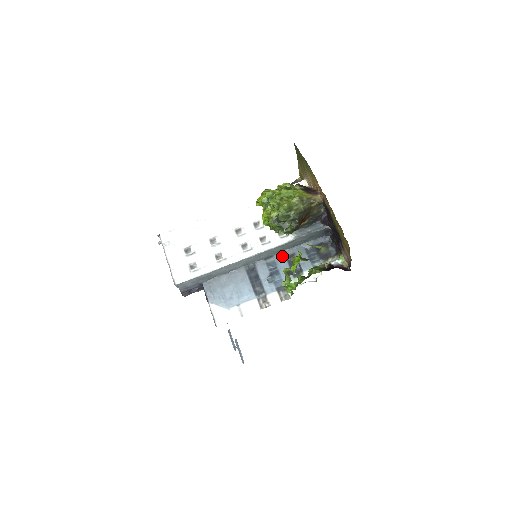
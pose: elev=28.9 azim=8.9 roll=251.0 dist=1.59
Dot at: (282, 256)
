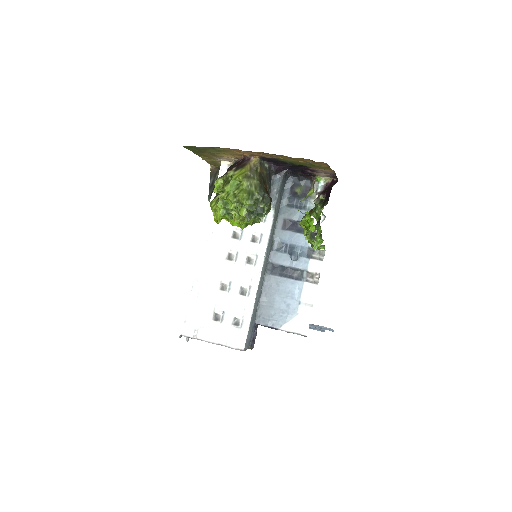
Dot at: (279, 232)
